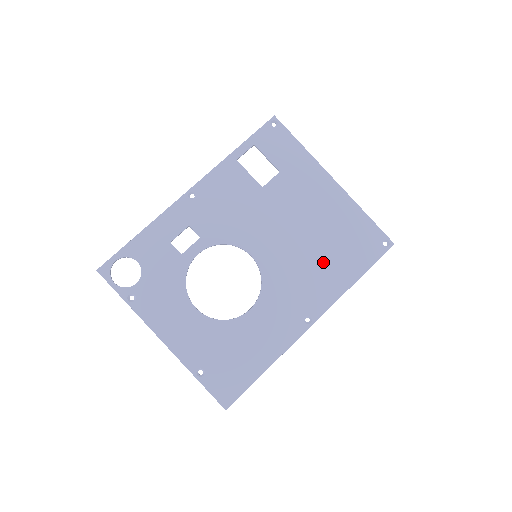
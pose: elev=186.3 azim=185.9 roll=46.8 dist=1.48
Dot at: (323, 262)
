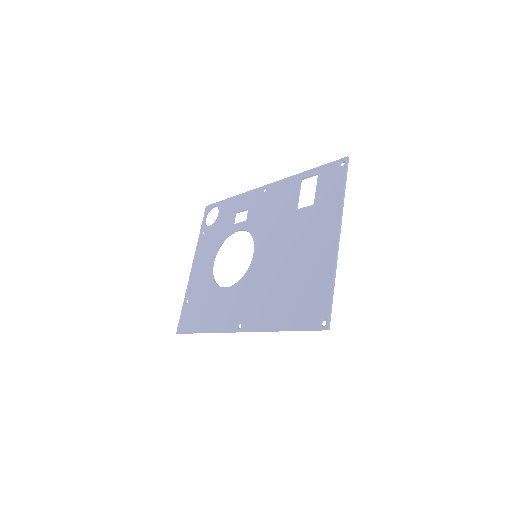
Dot at: (278, 295)
